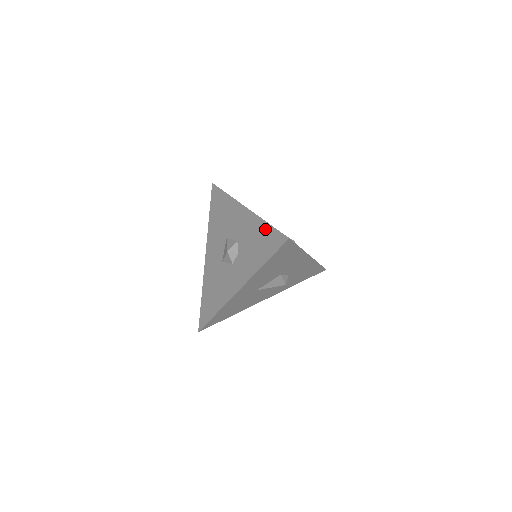
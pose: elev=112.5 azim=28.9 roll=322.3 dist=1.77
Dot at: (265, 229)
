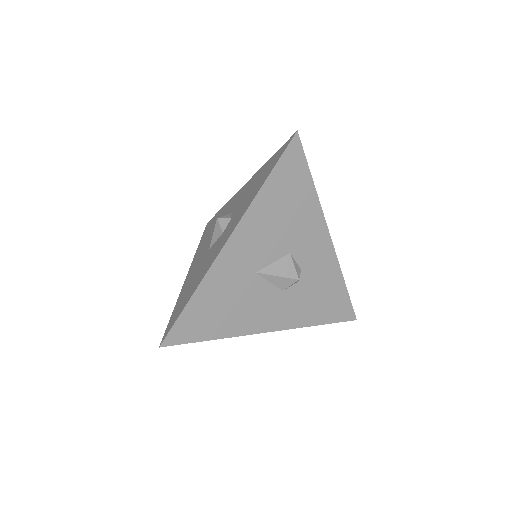
Dot at: (267, 164)
